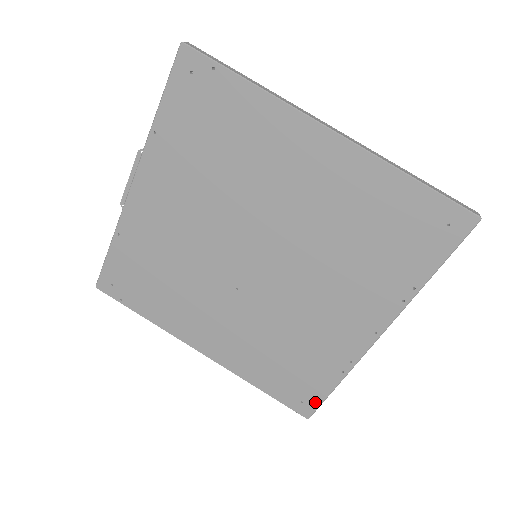
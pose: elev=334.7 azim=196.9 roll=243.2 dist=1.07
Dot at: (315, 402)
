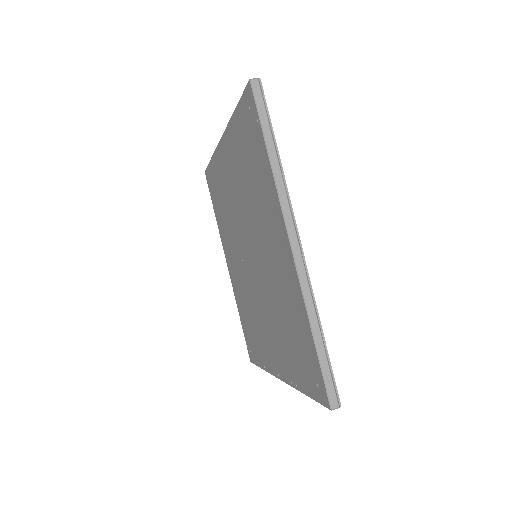
Dot at: (254, 360)
